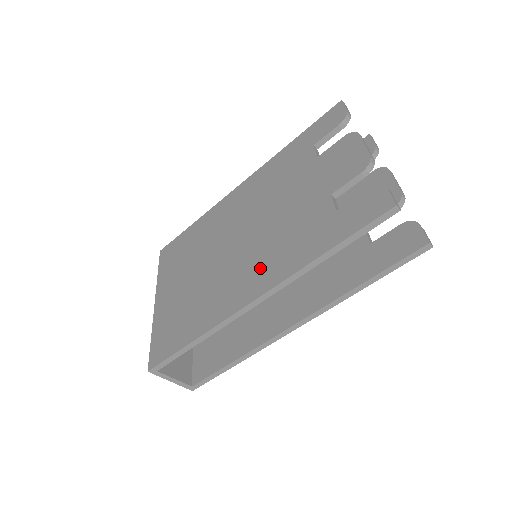
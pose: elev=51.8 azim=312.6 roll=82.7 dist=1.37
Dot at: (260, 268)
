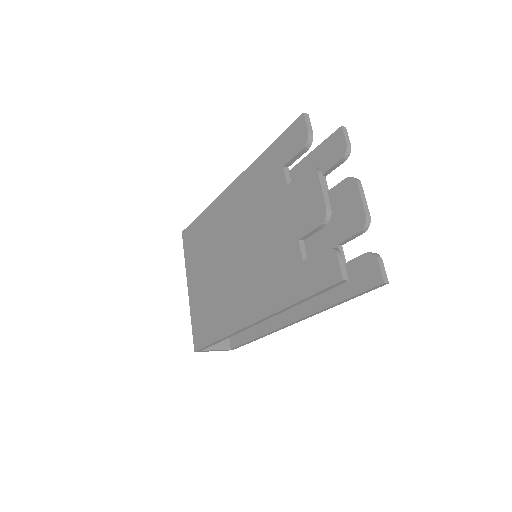
Dot at: (254, 293)
